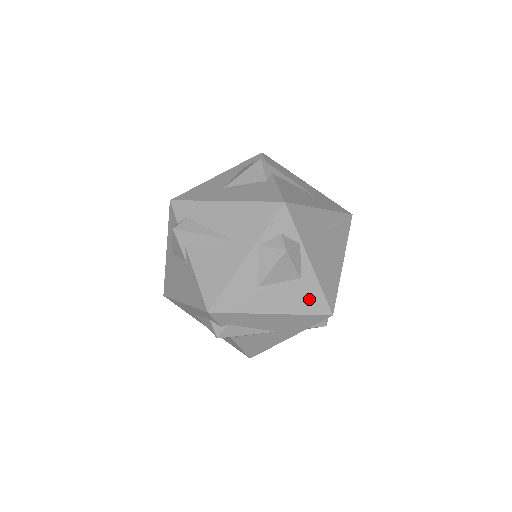
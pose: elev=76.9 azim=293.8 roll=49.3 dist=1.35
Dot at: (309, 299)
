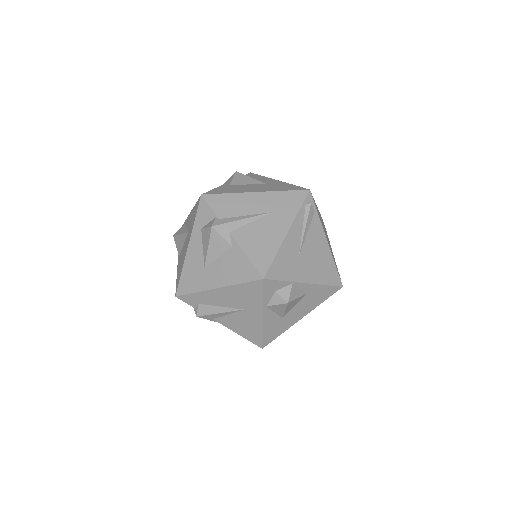
Dot at: (321, 295)
